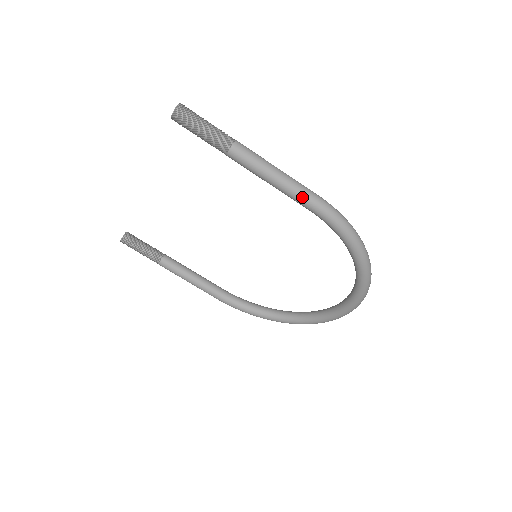
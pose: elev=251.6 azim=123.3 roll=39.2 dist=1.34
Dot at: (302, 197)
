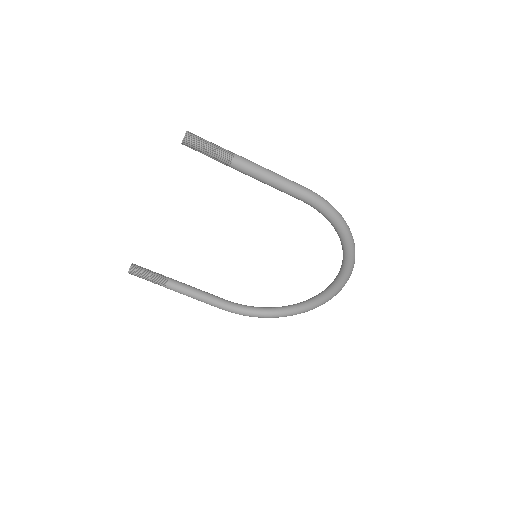
Dot at: (294, 190)
